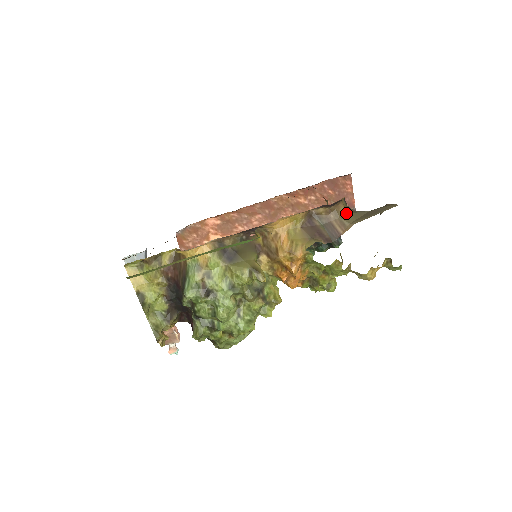
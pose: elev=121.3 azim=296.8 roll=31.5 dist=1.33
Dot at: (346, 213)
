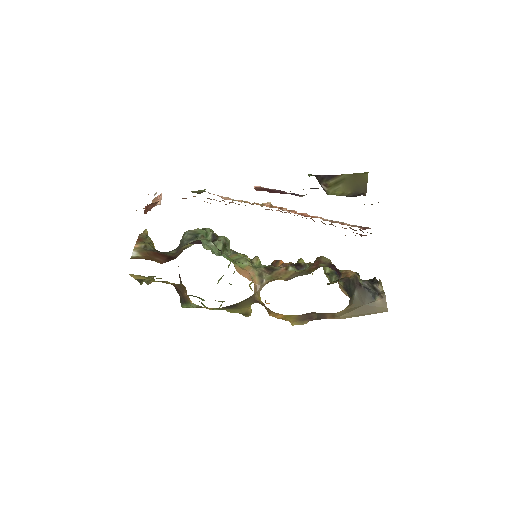
Dot at: (343, 310)
